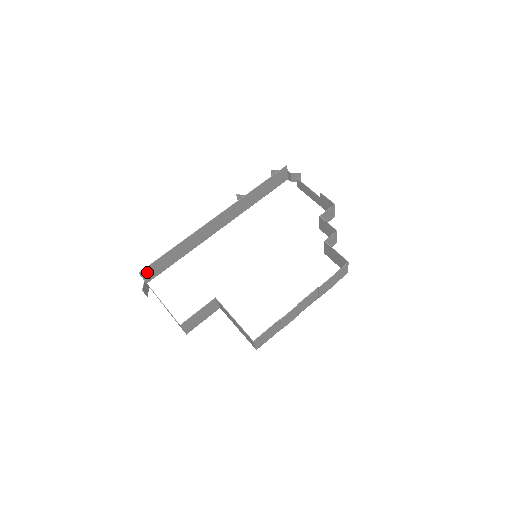
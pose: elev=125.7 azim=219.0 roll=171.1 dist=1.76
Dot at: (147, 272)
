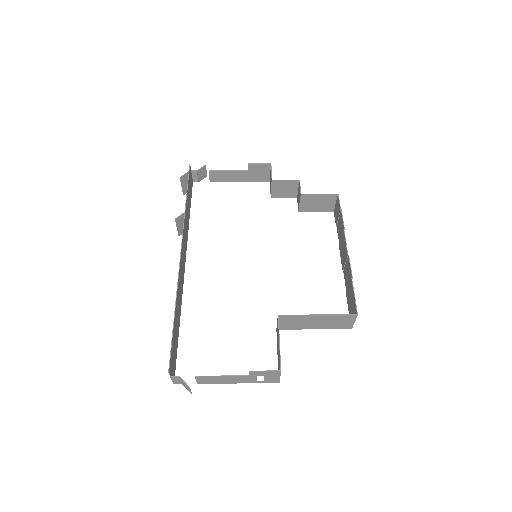
Dot at: (171, 366)
